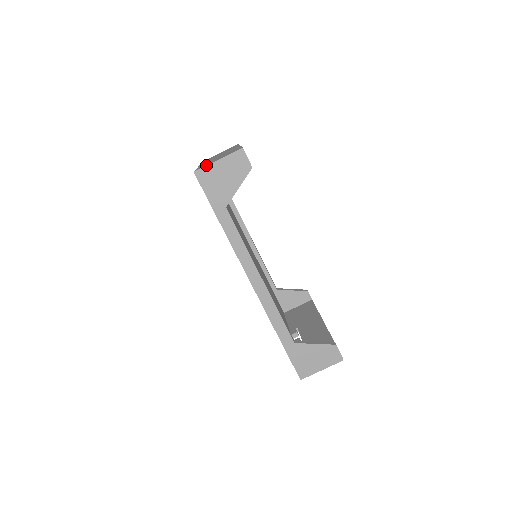
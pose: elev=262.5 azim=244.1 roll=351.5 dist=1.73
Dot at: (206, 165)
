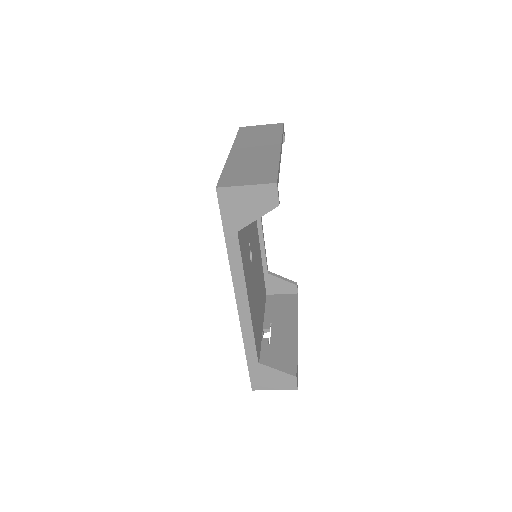
Dot at: (231, 186)
